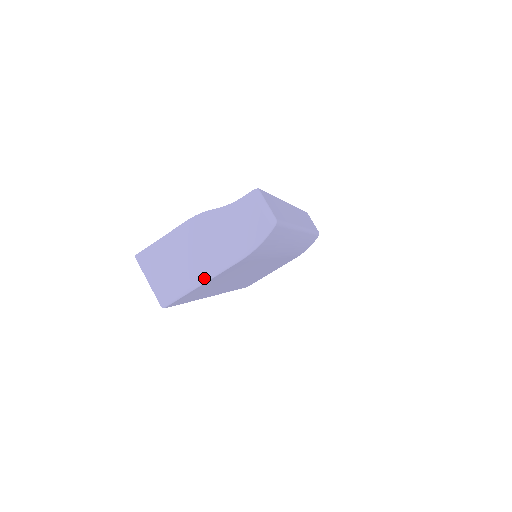
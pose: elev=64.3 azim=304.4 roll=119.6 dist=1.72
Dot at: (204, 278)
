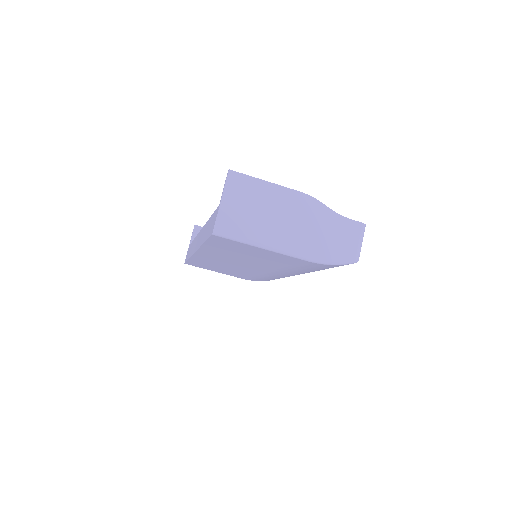
Dot at: (272, 246)
